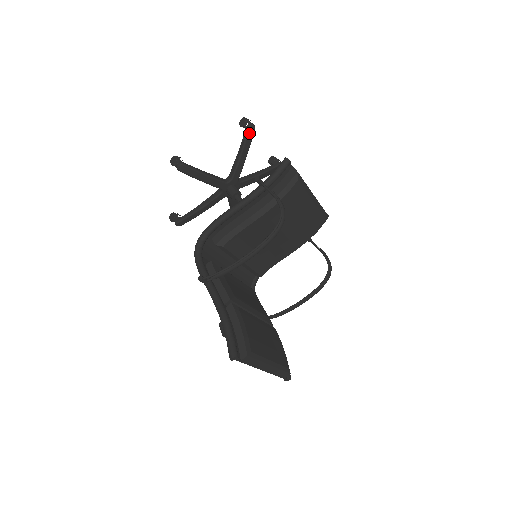
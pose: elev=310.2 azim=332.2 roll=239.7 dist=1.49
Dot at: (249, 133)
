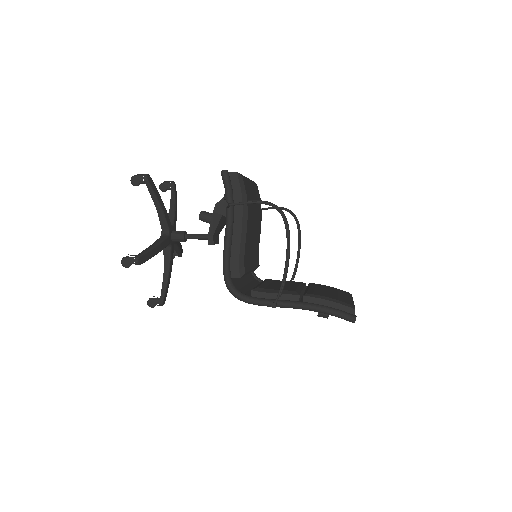
Dot at: (151, 184)
